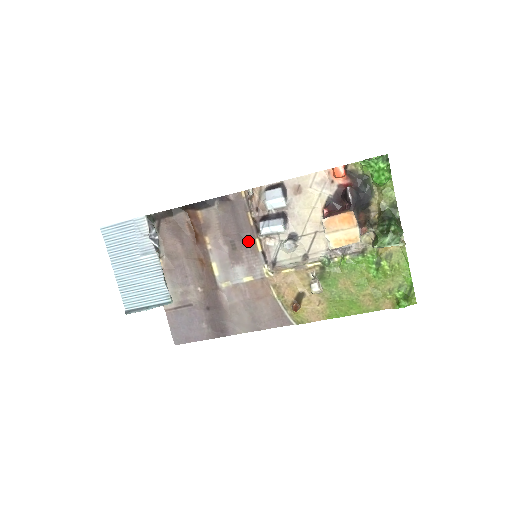
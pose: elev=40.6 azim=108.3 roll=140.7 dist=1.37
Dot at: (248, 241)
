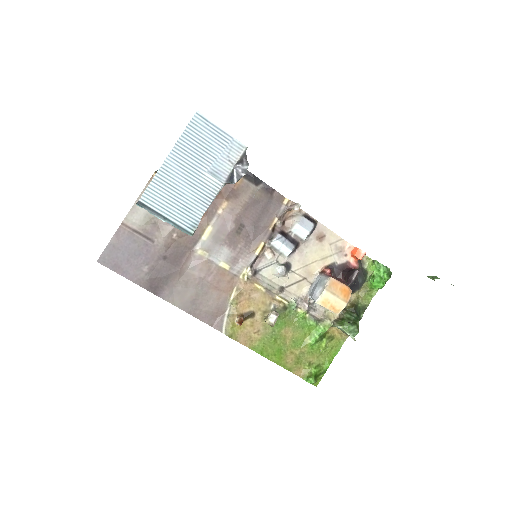
Dot at: (254, 238)
